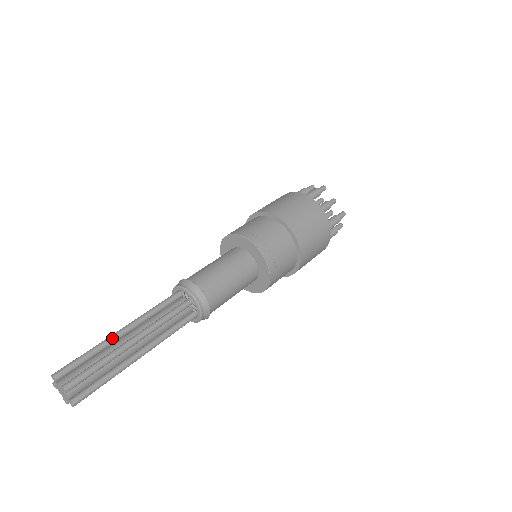
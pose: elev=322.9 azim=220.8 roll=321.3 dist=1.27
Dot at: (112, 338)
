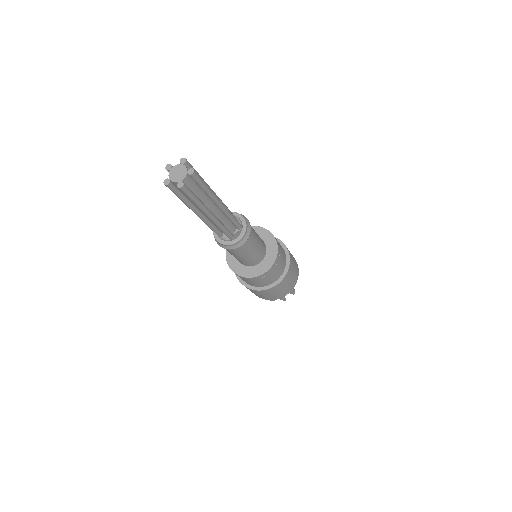
Dot at: occluded
